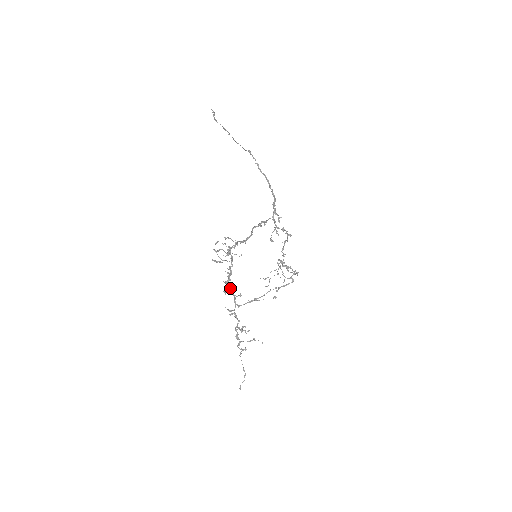
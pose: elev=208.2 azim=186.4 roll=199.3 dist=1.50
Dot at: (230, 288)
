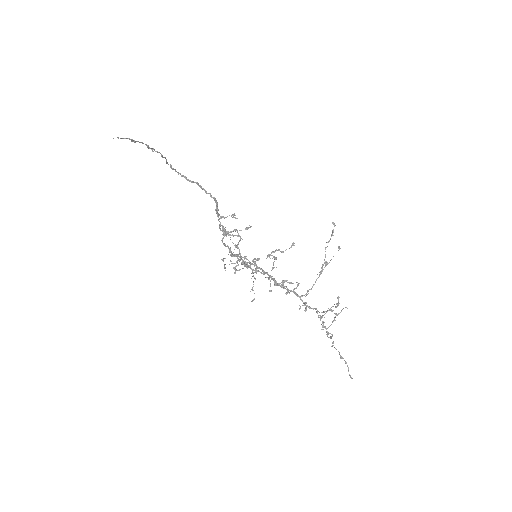
Dot at: occluded
